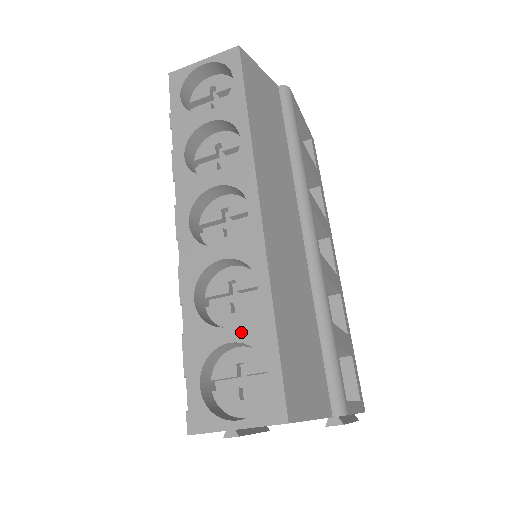
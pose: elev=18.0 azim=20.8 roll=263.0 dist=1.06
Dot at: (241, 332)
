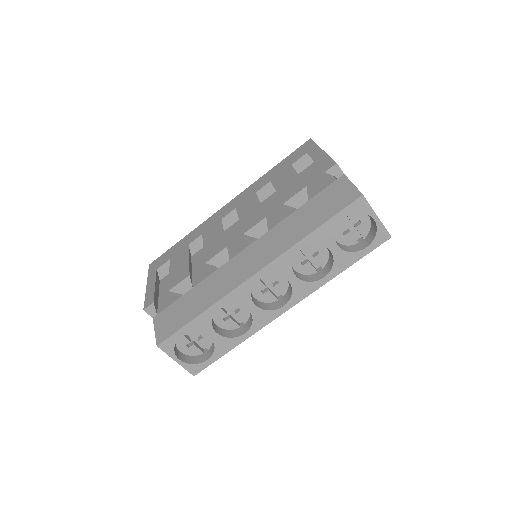
Dot at: (218, 339)
